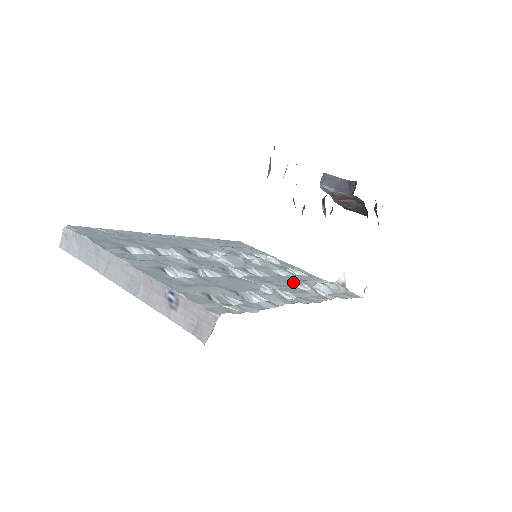
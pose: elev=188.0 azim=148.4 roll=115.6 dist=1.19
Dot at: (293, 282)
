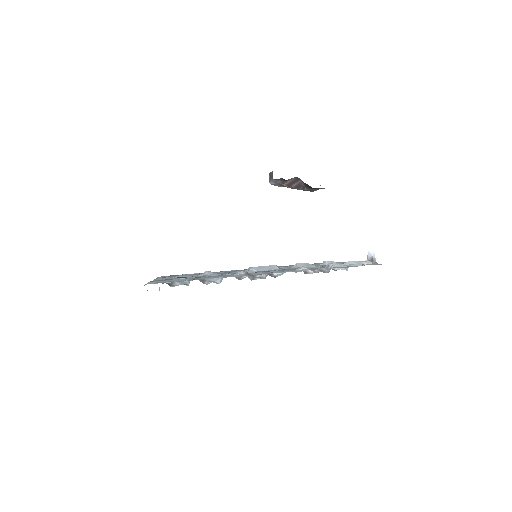
Dot at: occluded
